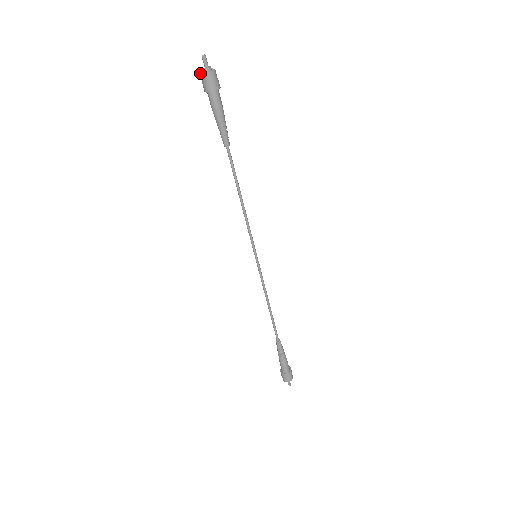
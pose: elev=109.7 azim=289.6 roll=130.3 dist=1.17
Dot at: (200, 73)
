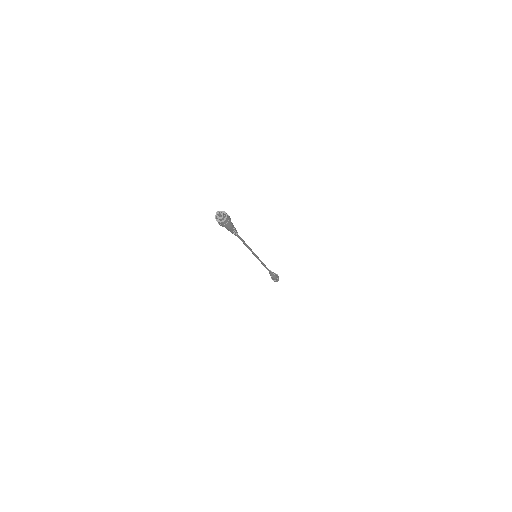
Dot at: occluded
